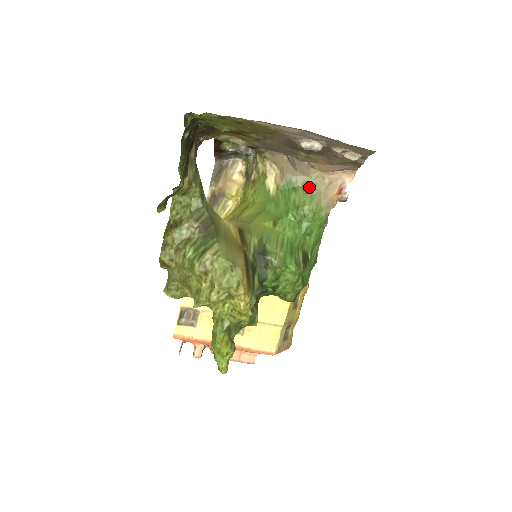
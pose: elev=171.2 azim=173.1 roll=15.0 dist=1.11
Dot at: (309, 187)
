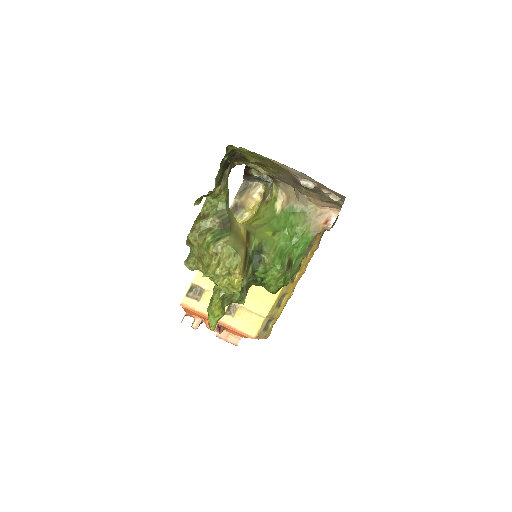
Dot at: (304, 214)
